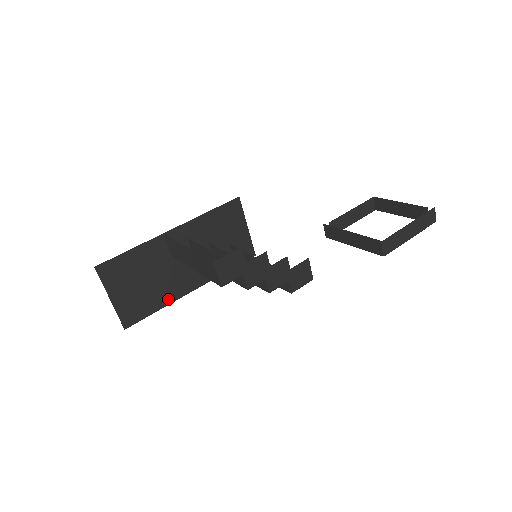
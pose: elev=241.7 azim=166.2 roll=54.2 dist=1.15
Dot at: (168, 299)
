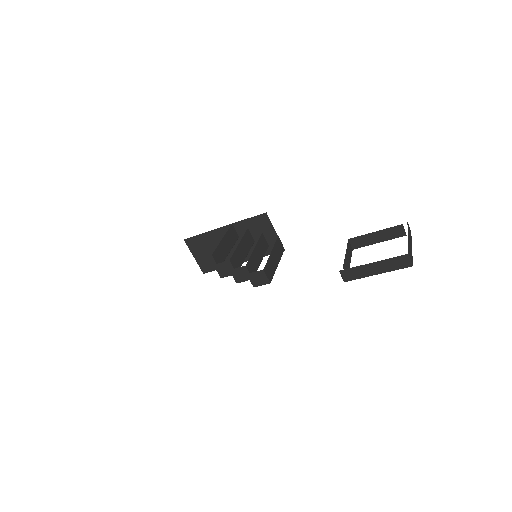
Dot at: occluded
